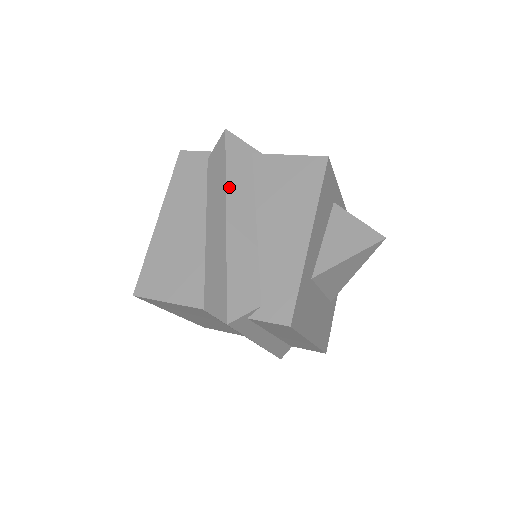
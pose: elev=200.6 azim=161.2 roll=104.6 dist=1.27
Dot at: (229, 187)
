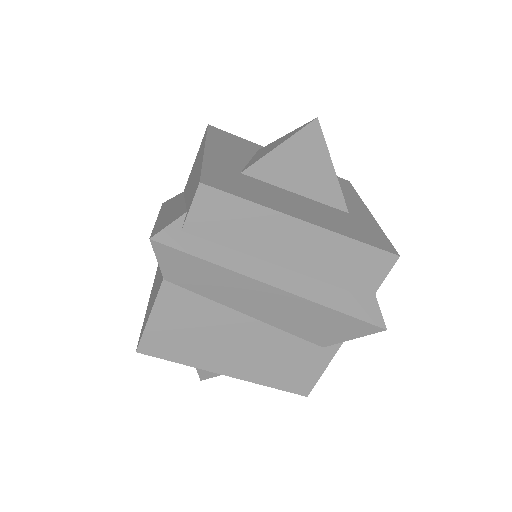
Dot at: (162, 210)
